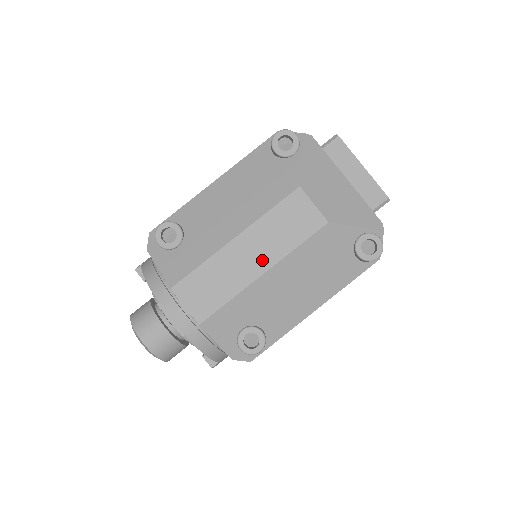
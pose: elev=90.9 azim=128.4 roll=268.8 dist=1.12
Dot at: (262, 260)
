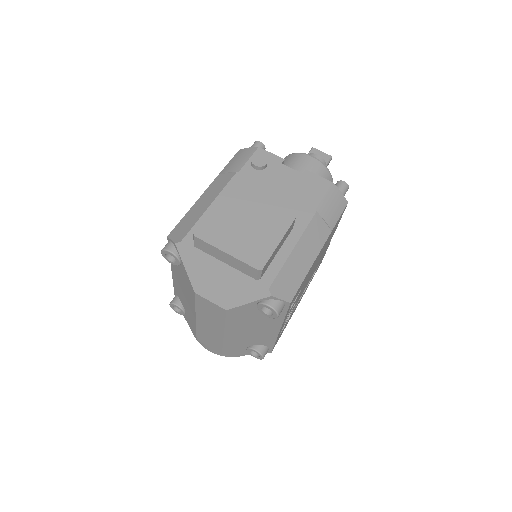
Dot at: (217, 329)
